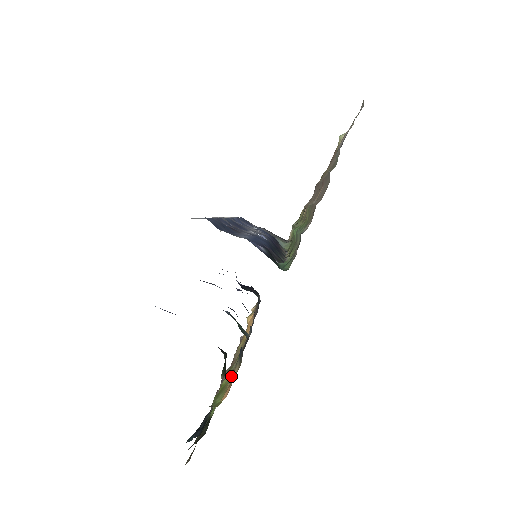
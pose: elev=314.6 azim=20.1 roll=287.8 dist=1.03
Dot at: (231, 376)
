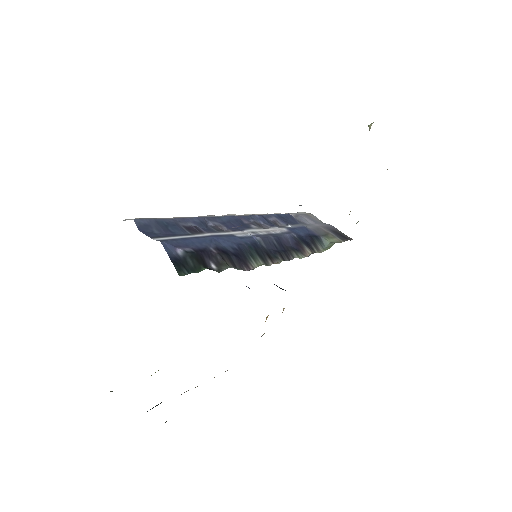
Dot at: occluded
